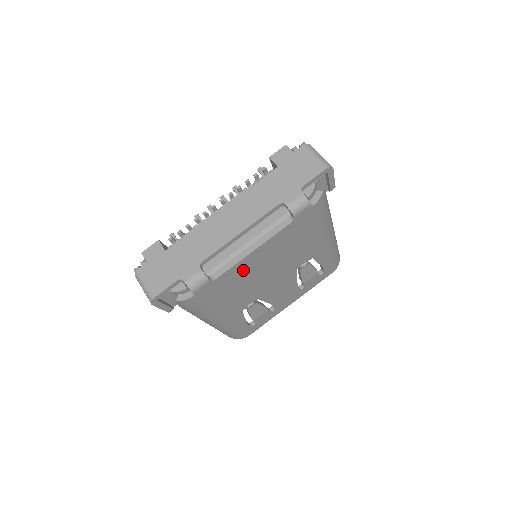
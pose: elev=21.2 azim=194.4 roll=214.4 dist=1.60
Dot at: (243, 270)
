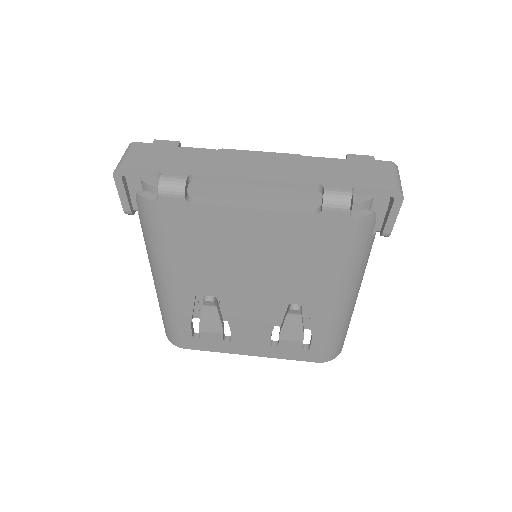
Dot at: (227, 228)
